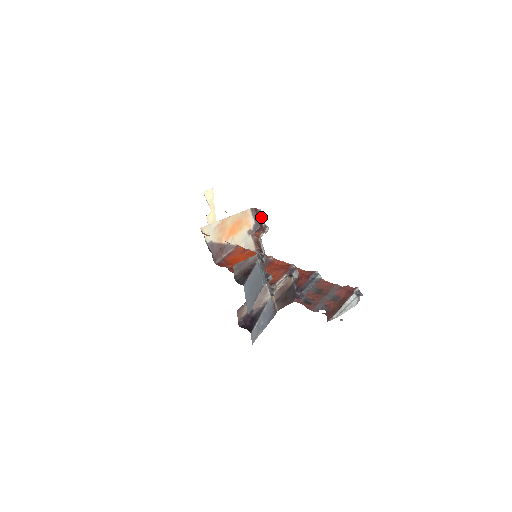
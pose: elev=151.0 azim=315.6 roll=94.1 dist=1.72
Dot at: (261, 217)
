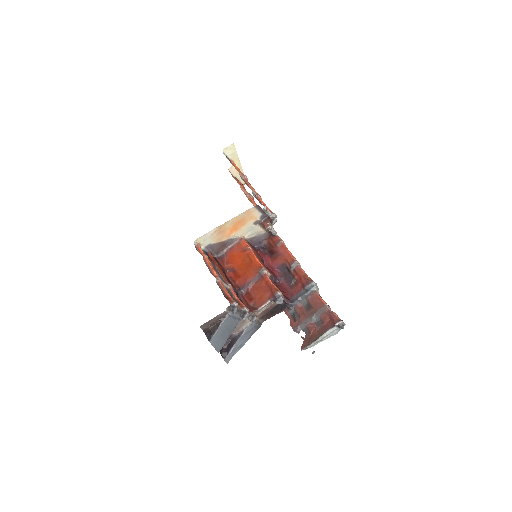
Dot at: (267, 213)
